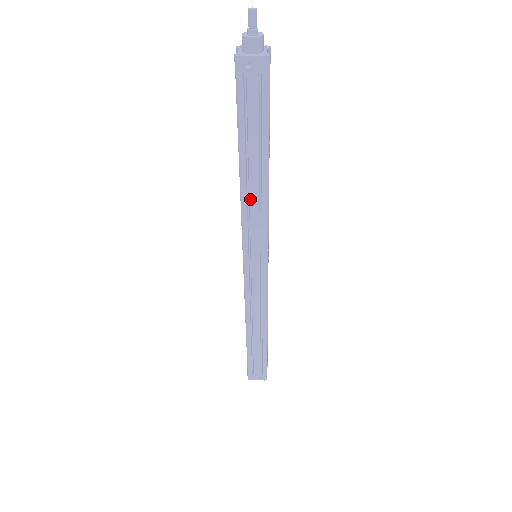
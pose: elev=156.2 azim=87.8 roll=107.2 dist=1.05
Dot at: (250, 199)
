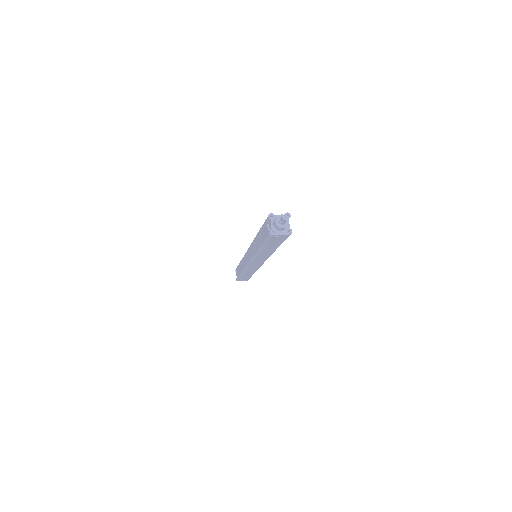
Dot at: (262, 255)
